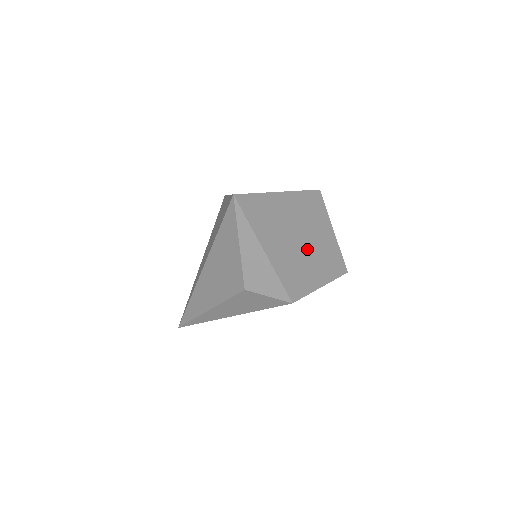
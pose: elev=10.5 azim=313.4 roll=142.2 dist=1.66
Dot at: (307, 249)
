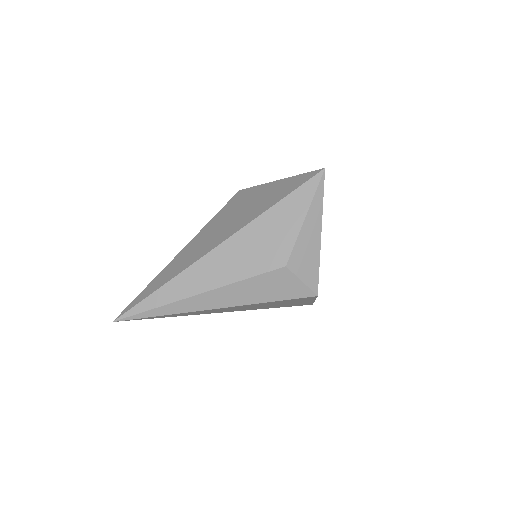
Dot at: occluded
